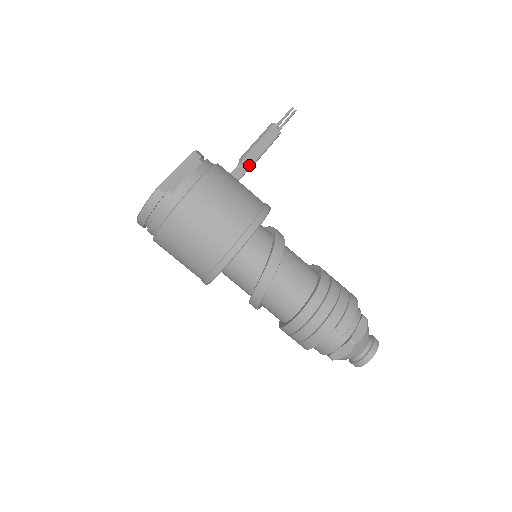
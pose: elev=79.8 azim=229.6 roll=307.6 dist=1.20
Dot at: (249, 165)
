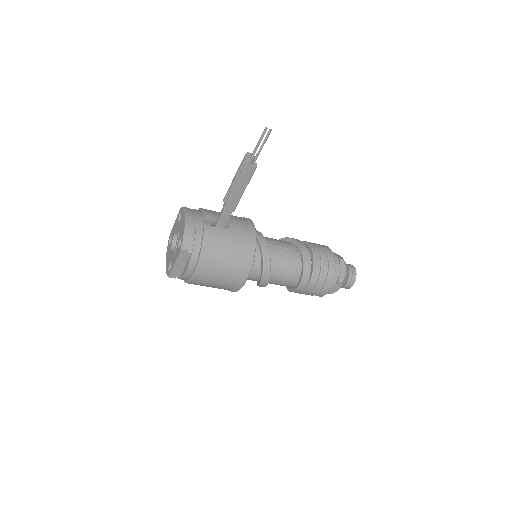
Dot at: (232, 209)
